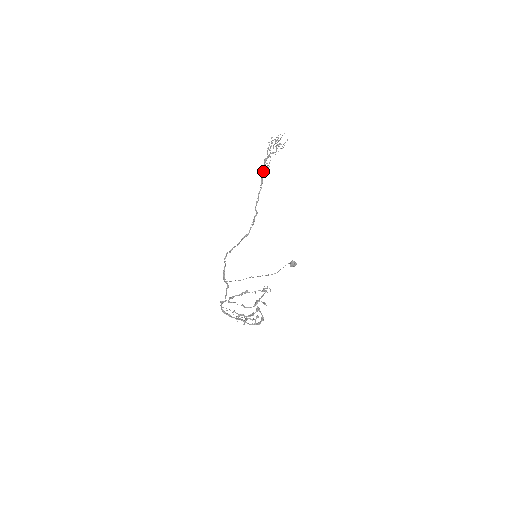
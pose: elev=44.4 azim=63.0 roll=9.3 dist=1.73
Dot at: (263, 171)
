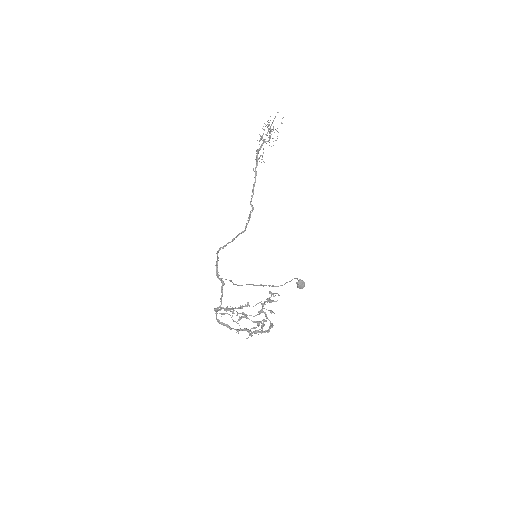
Dot at: (256, 161)
